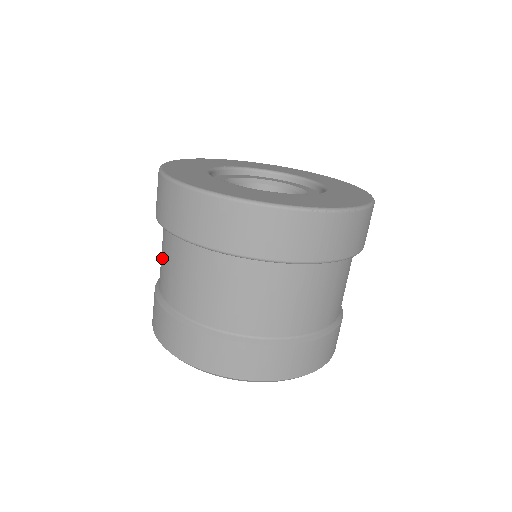
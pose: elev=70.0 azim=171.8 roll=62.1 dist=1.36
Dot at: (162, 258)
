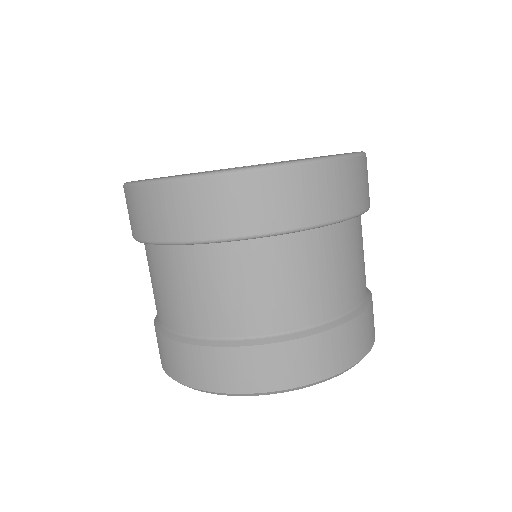
Dot at: (179, 291)
